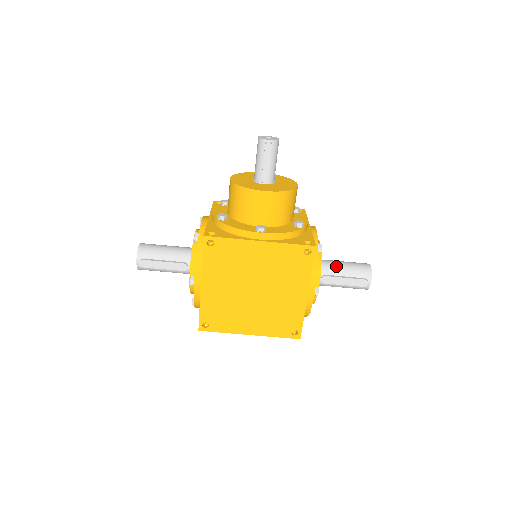
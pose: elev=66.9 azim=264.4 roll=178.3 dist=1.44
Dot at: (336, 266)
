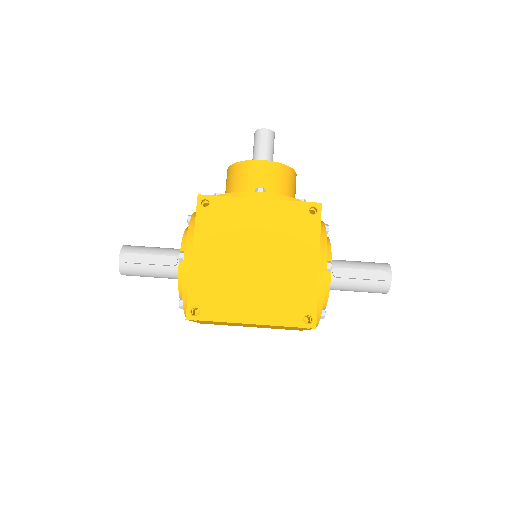
Dot at: (348, 261)
